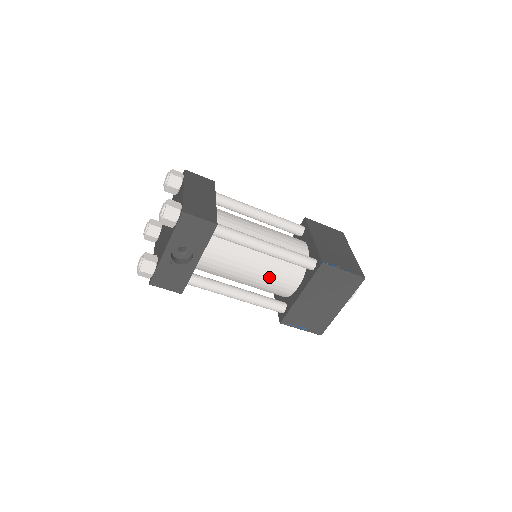
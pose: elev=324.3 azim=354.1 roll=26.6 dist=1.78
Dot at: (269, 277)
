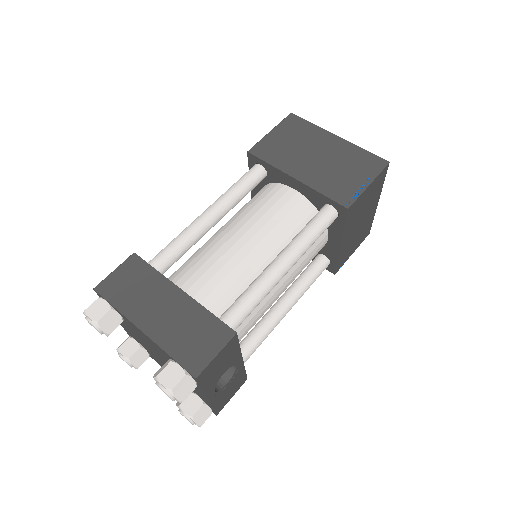
Dot at: (300, 269)
